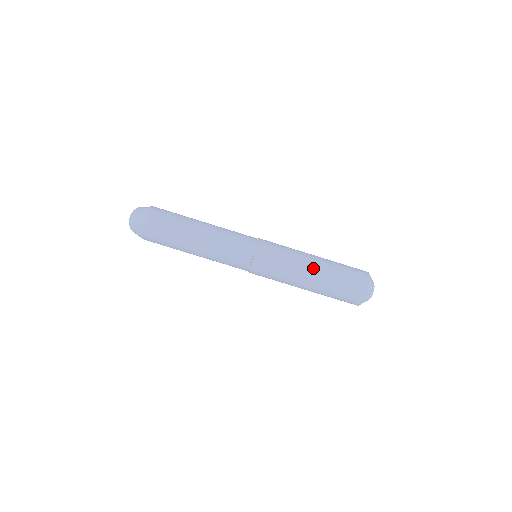
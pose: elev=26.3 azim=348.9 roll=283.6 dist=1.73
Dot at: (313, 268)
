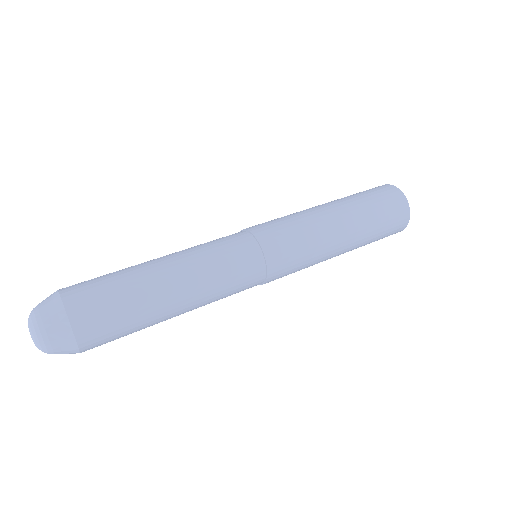
Dot at: (345, 236)
